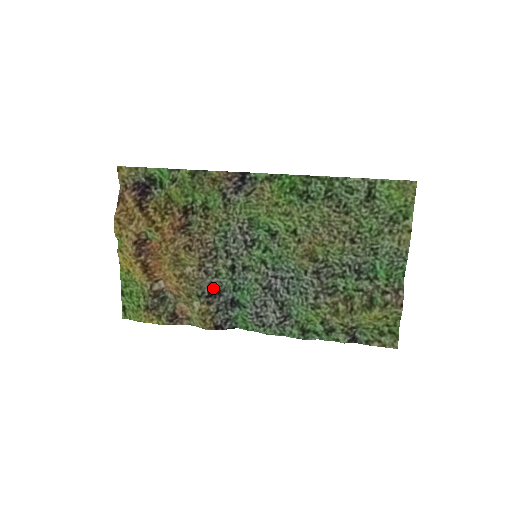
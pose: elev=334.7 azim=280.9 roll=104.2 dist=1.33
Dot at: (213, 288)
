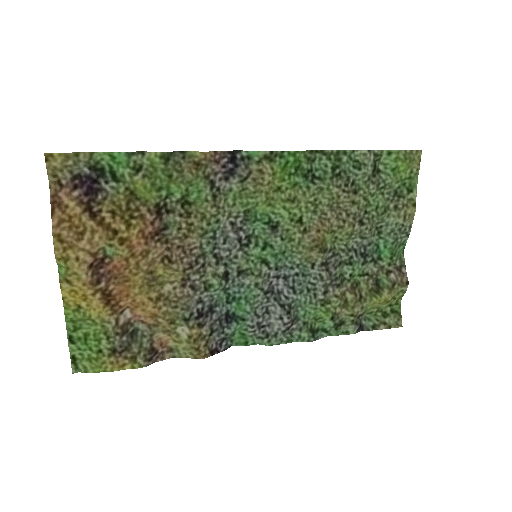
Dot at: (203, 305)
